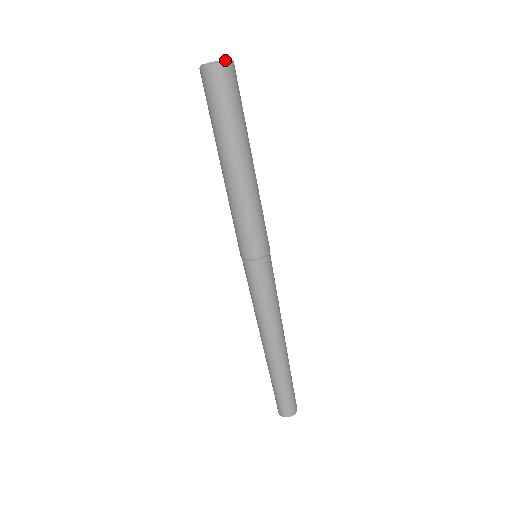
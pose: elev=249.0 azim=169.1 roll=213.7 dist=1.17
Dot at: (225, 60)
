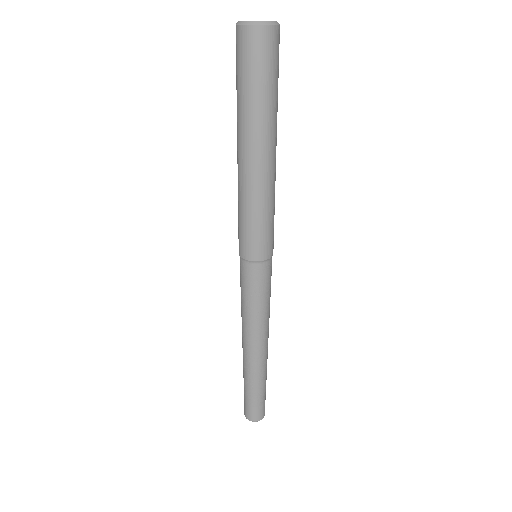
Dot at: occluded
